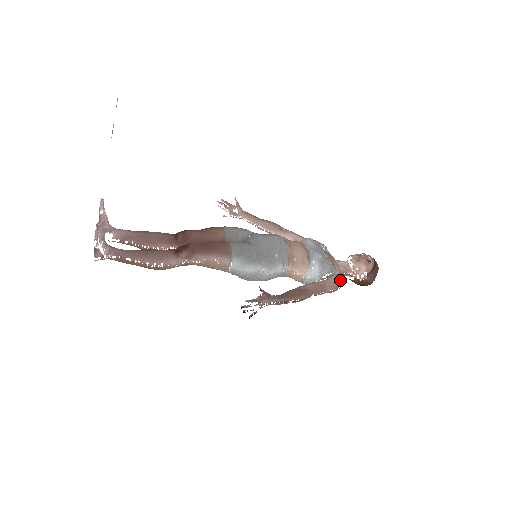
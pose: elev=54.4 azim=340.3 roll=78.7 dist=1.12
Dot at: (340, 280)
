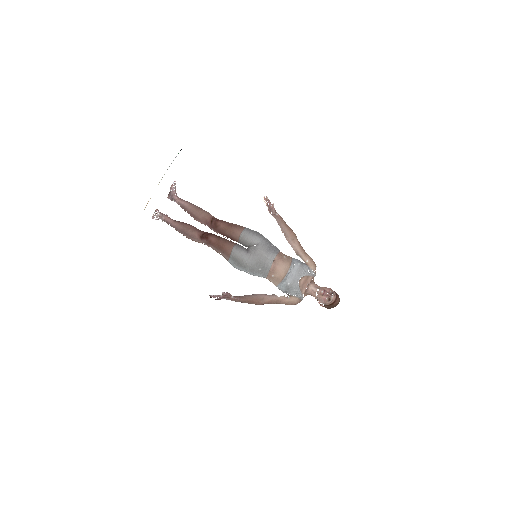
Dot at: (296, 302)
